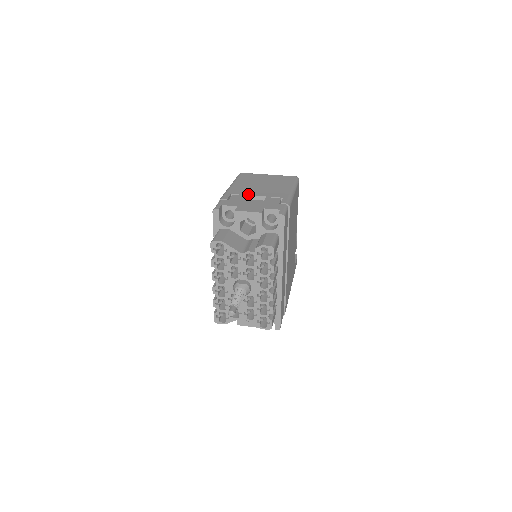
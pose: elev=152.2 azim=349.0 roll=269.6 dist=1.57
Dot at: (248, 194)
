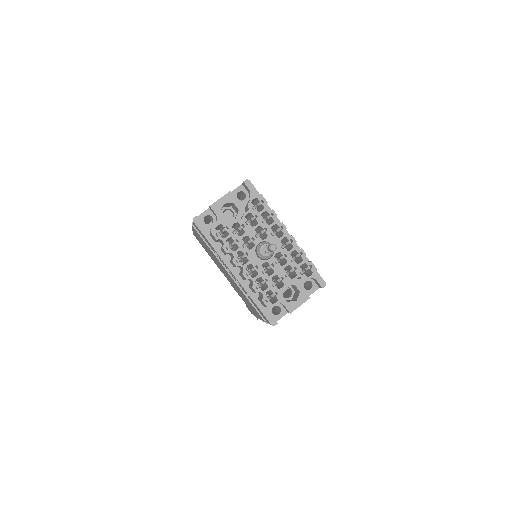
Dot at: occluded
